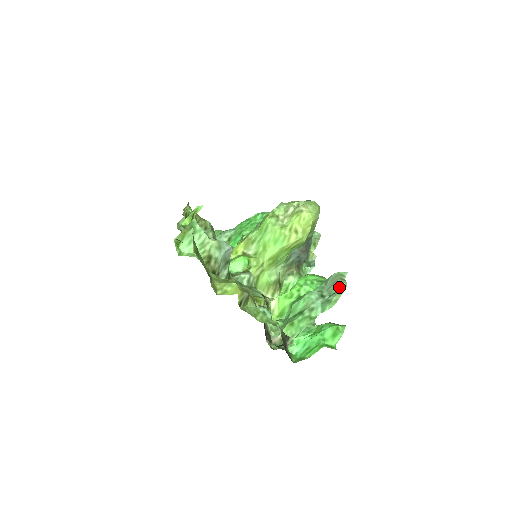
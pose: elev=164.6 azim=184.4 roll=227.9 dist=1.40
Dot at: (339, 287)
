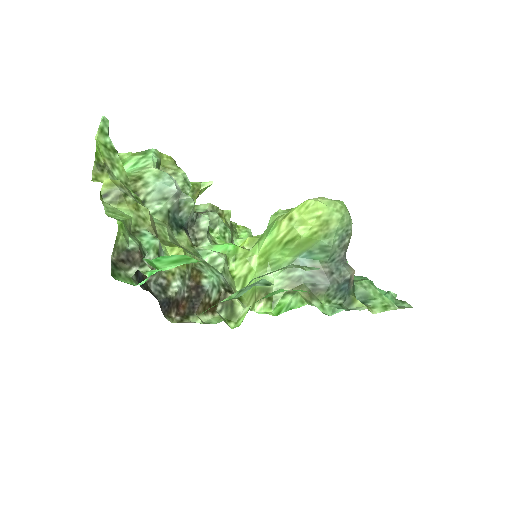
Dot at: occluded
